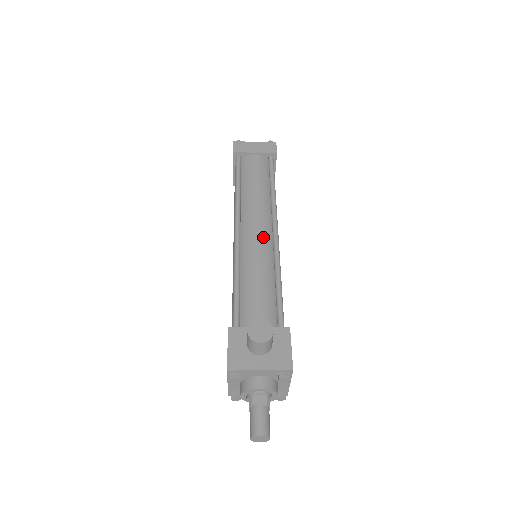
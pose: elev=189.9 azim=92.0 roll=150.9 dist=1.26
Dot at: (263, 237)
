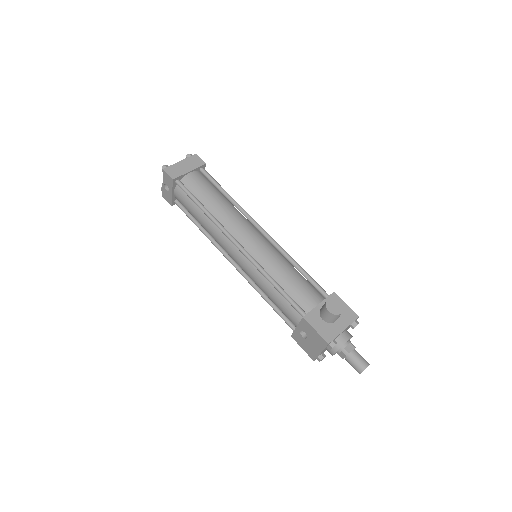
Dot at: (260, 240)
